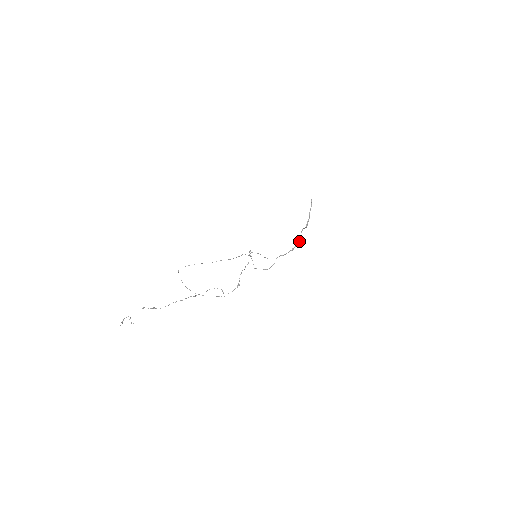
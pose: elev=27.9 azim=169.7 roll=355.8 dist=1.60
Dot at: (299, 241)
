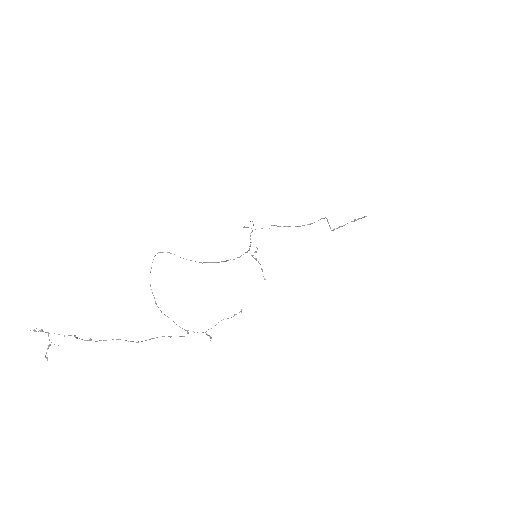
Dot at: occluded
